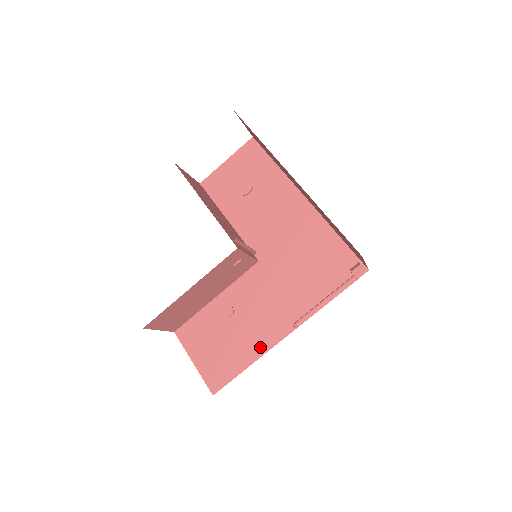
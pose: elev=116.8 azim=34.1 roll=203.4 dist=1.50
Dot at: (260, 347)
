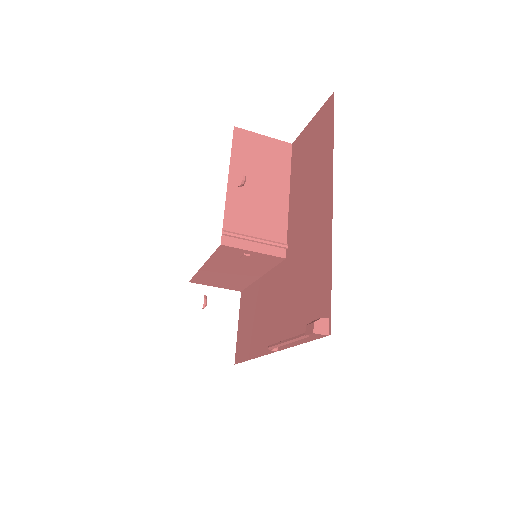
Dot at: (259, 348)
